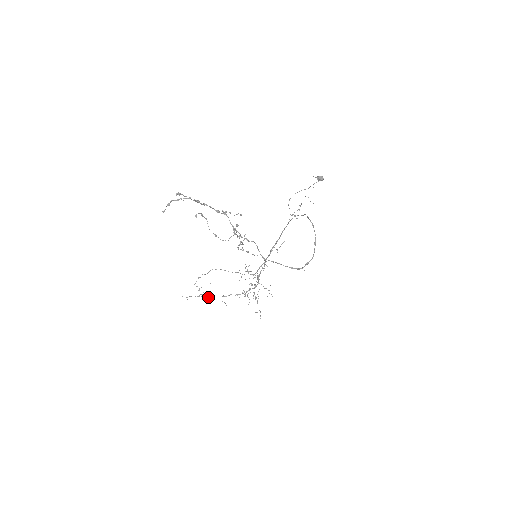
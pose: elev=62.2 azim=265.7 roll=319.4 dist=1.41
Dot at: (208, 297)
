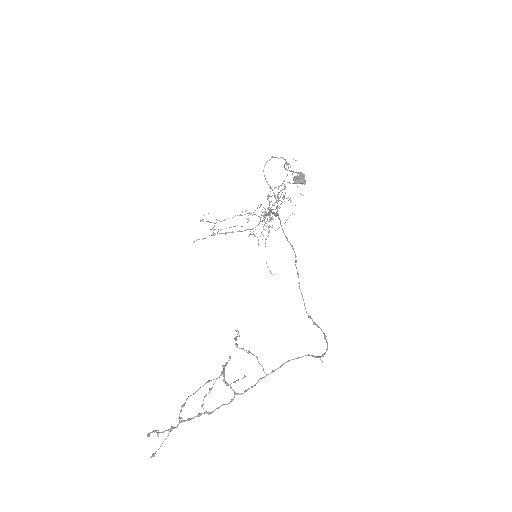
Dot at: occluded
